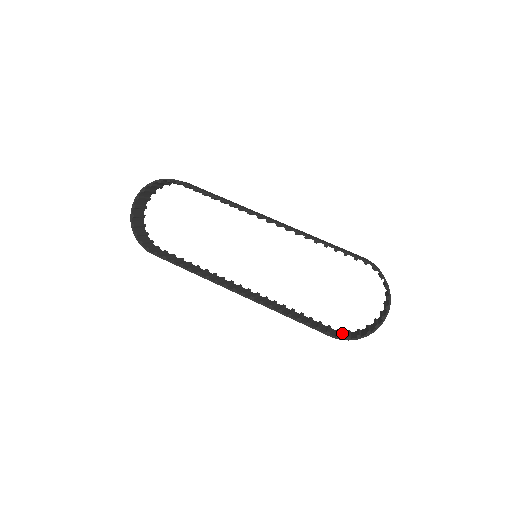
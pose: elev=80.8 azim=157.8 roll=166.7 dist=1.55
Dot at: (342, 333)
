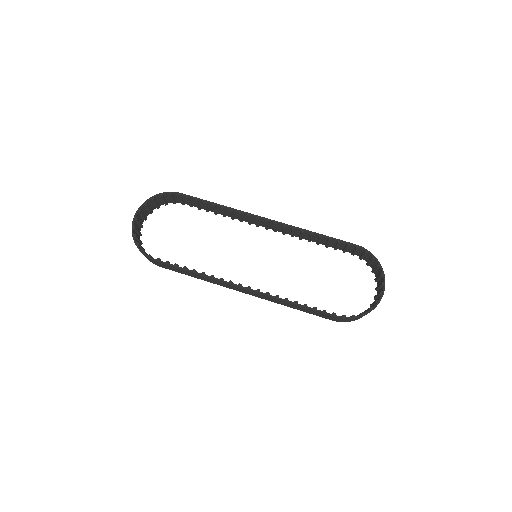
Dot at: occluded
